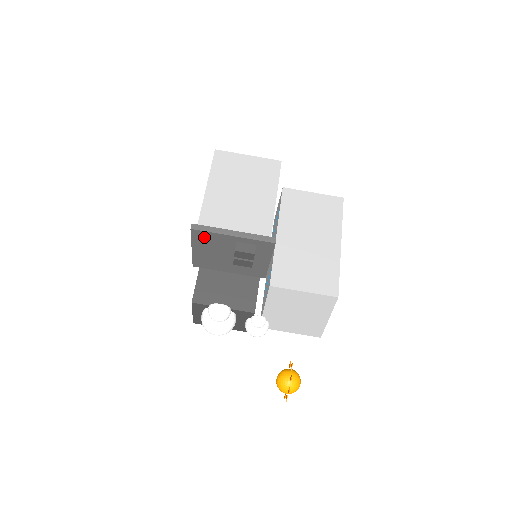
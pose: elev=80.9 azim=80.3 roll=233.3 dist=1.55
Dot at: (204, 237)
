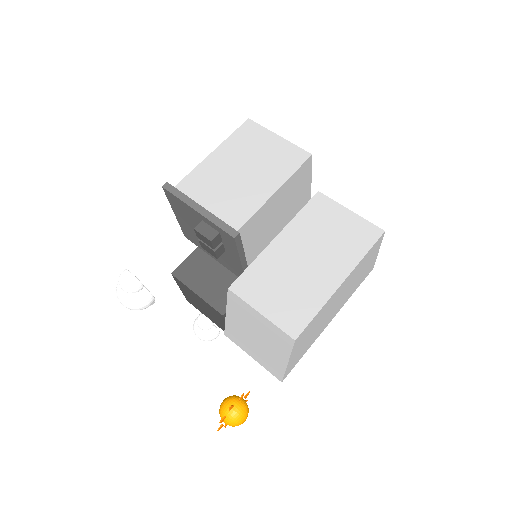
Dot at: (176, 202)
